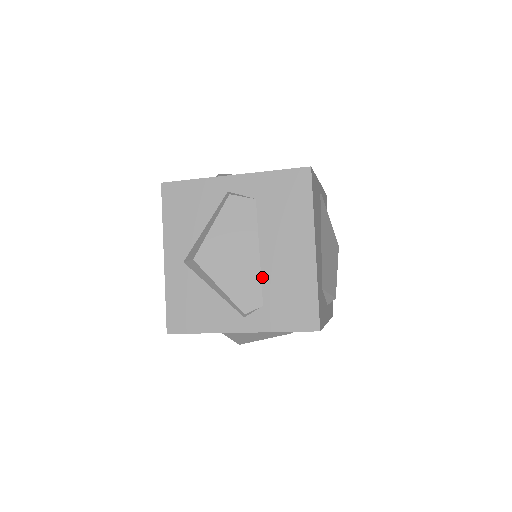
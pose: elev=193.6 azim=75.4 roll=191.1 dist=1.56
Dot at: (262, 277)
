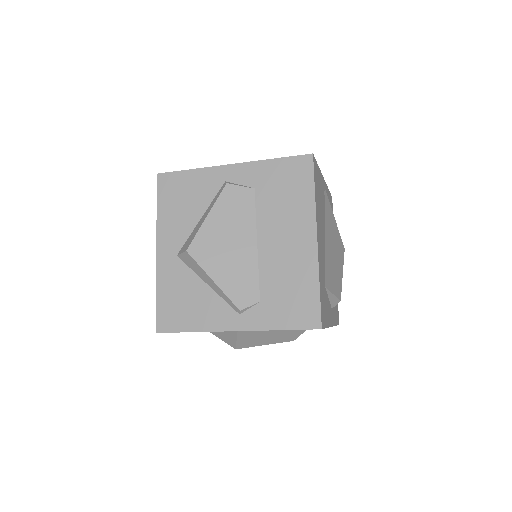
Dot at: (259, 271)
